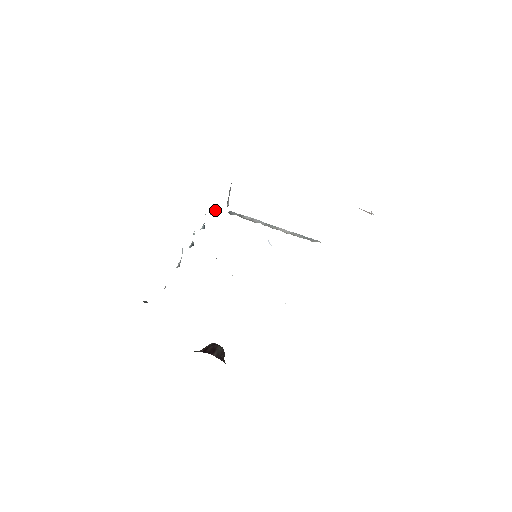
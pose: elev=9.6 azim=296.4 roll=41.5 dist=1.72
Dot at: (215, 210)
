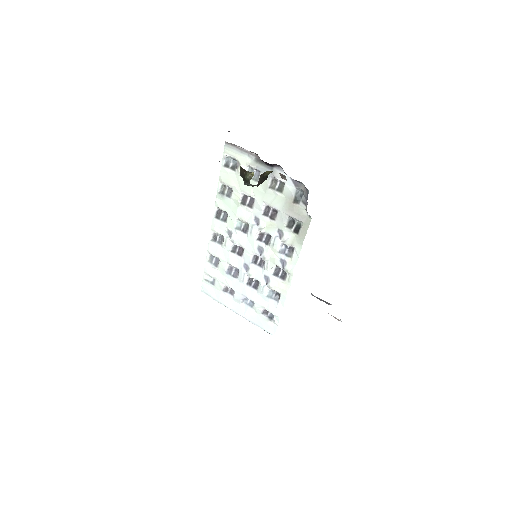
Dot at: occluded
